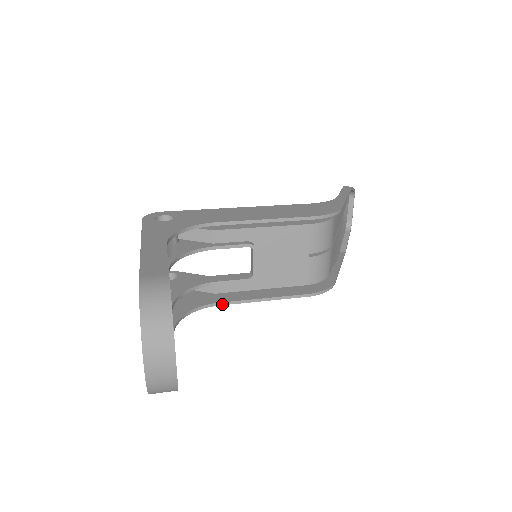
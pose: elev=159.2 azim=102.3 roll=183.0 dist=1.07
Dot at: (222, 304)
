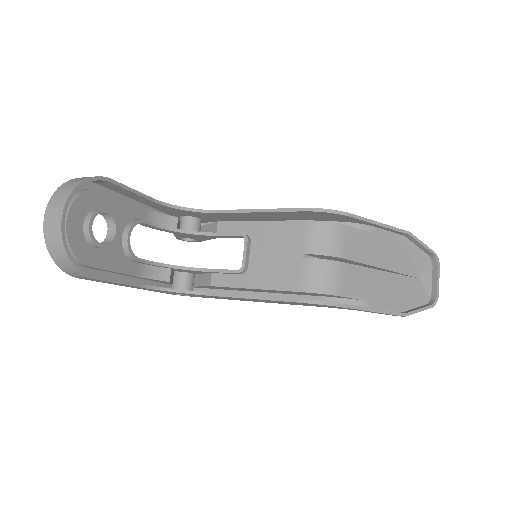
Dot at: (211, 295)
